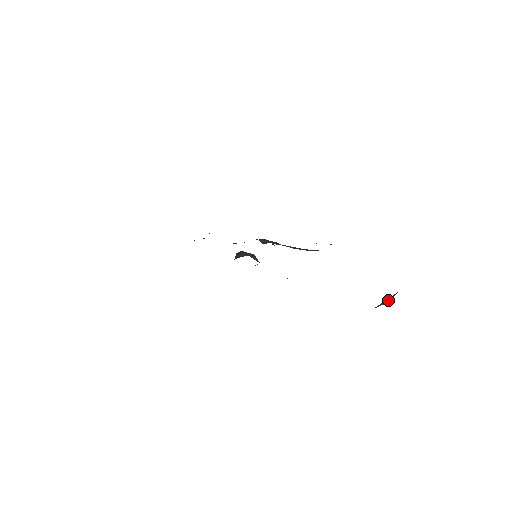
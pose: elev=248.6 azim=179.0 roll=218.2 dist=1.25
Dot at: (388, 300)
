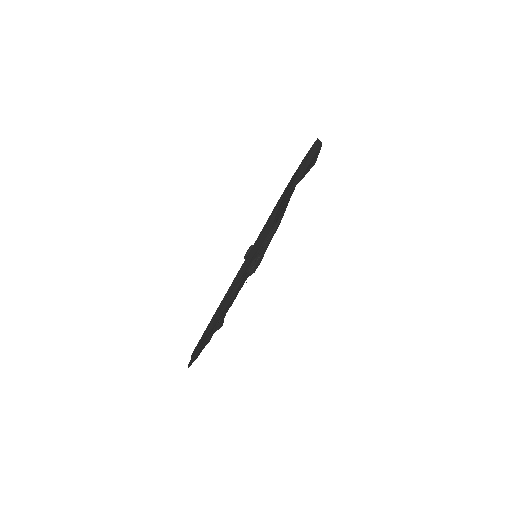
Dot at: occluded
